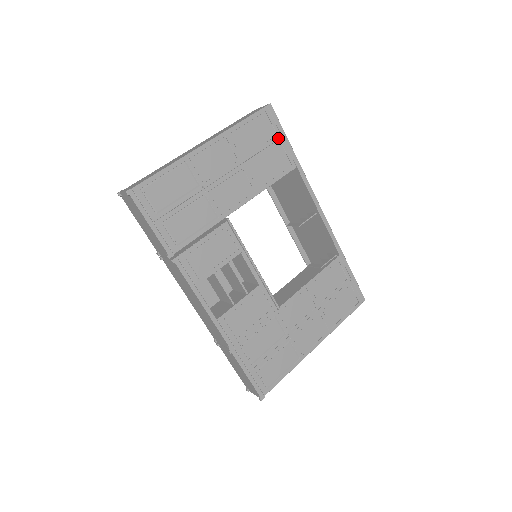
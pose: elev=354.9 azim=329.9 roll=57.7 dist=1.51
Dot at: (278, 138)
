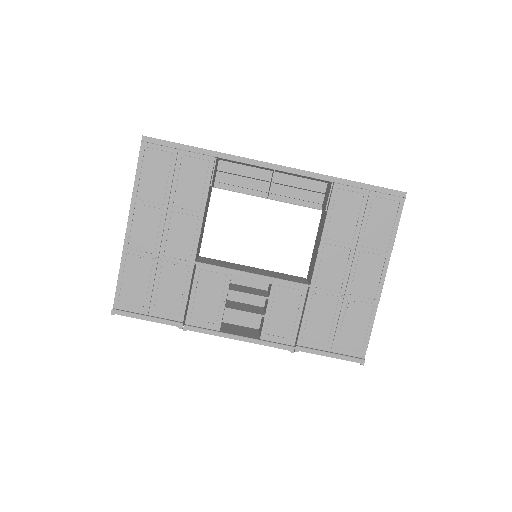
Dot at: (176, 154)
